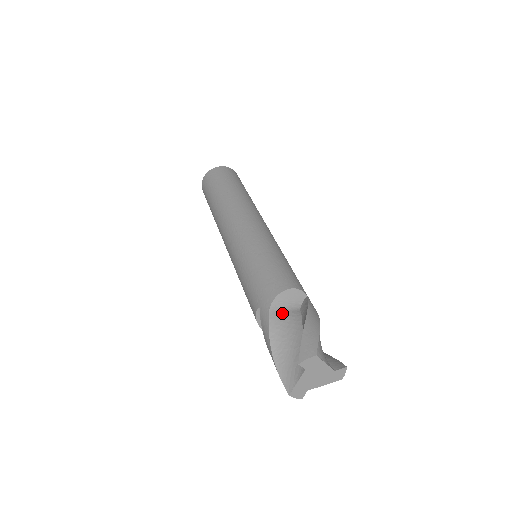
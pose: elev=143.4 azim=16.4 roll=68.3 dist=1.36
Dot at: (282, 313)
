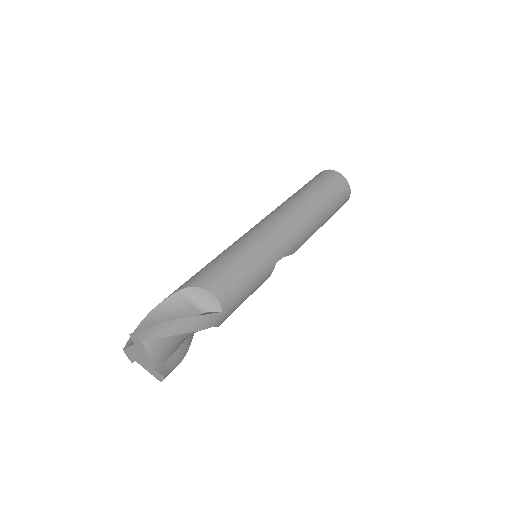
Dot at: (186, 301)
